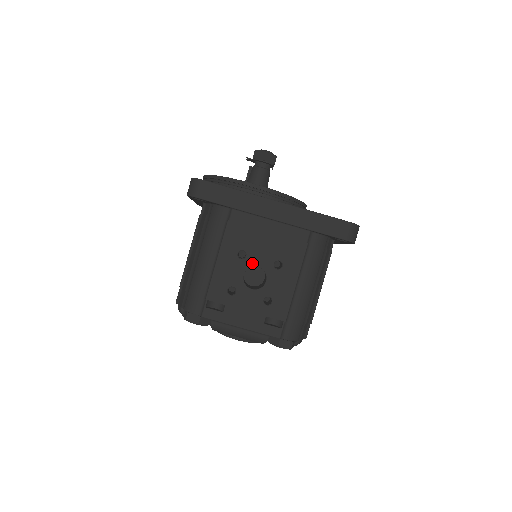
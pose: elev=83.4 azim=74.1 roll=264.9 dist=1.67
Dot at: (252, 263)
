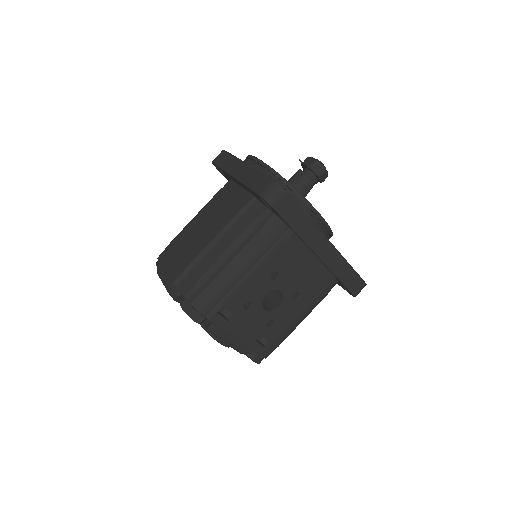
Dot at: (279, 287)
